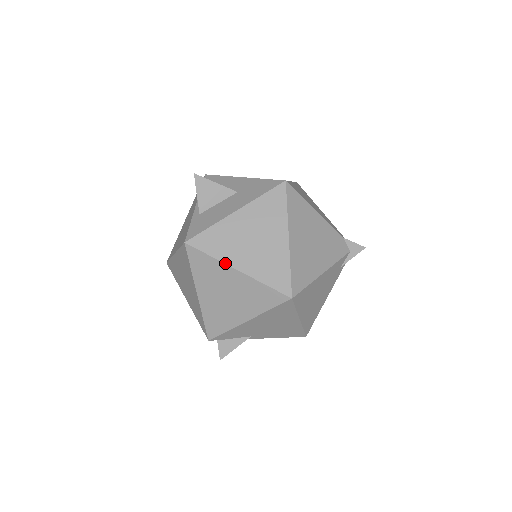
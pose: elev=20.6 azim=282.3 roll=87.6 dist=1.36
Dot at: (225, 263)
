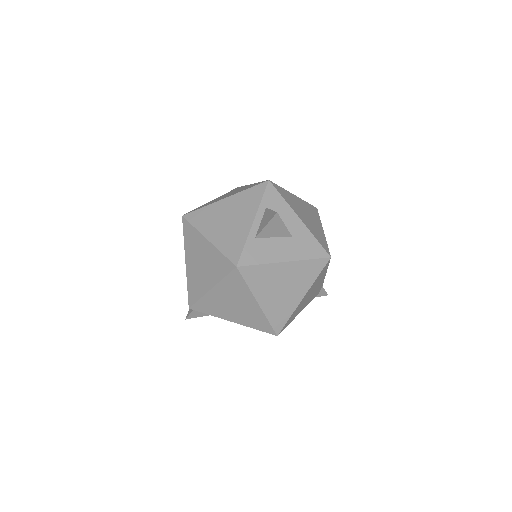
Dot at: (254, 295)
